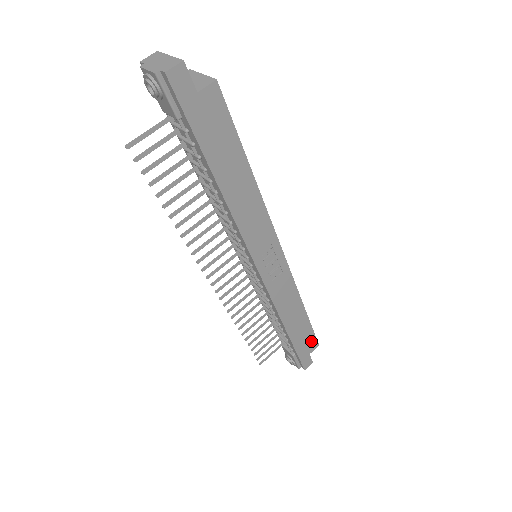
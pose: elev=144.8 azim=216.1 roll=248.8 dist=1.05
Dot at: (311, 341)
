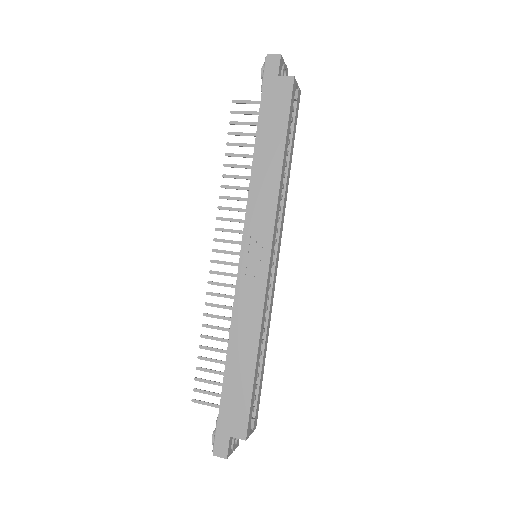
Dot at: (241, 418)
